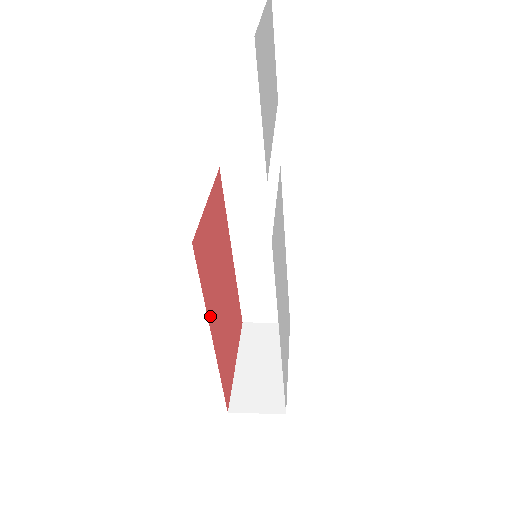
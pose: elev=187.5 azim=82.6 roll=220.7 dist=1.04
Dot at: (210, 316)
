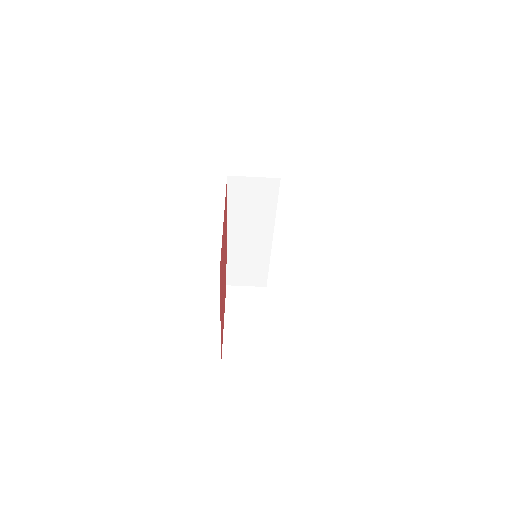
Dot at: occluded
